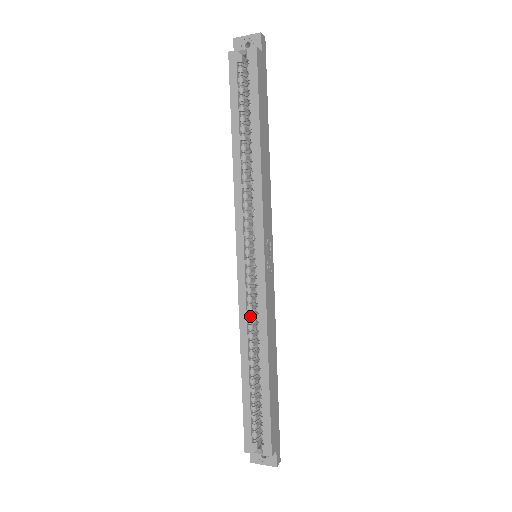
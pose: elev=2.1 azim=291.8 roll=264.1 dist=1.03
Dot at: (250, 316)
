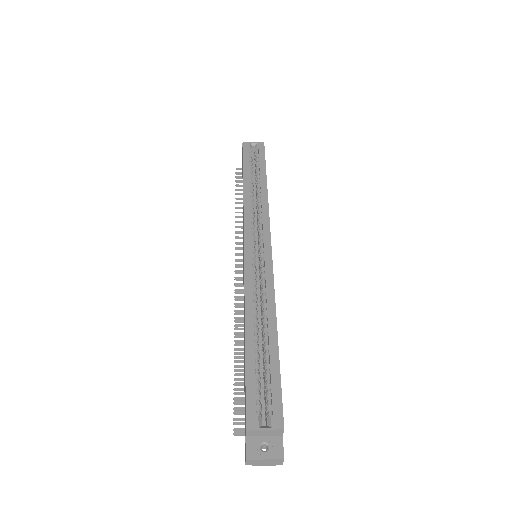
Dot at: (256, 289)
